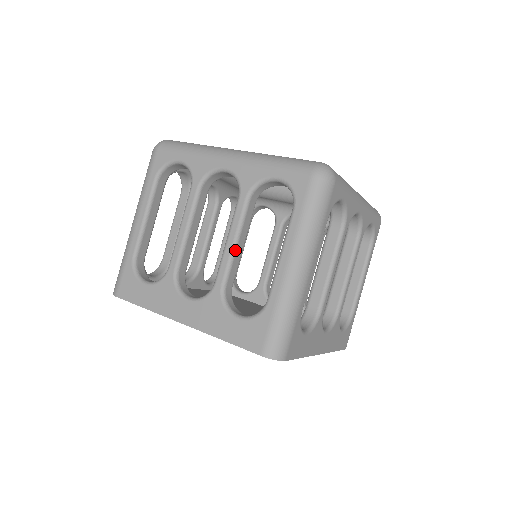
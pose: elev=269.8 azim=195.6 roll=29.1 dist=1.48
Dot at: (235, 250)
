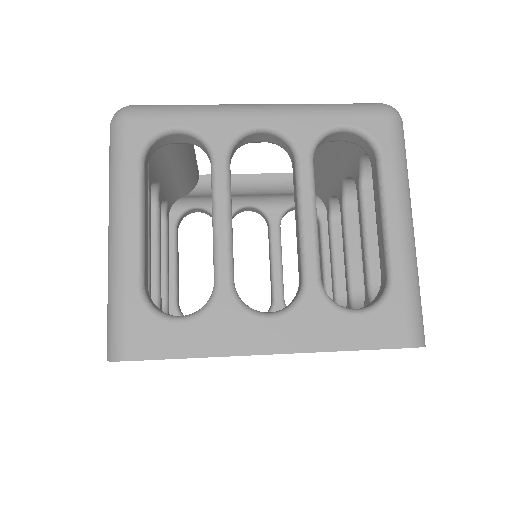
Dot at: occluded
